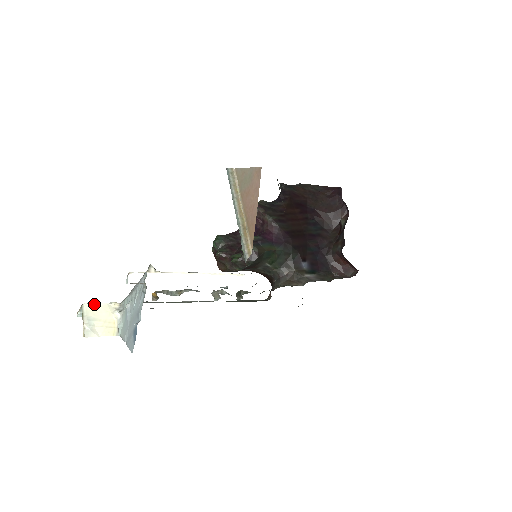
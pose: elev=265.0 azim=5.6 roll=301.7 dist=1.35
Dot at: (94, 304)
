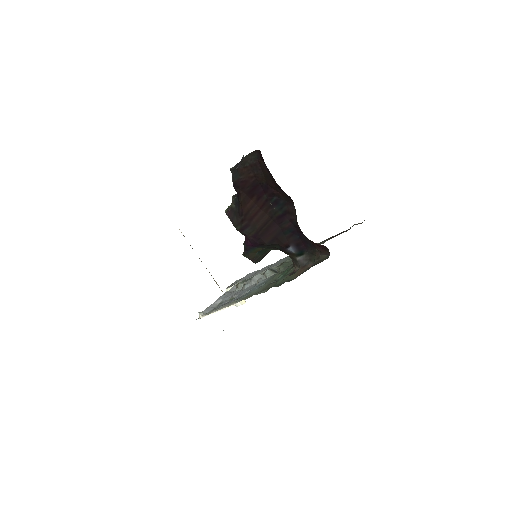
Dot at: (228, 288)
